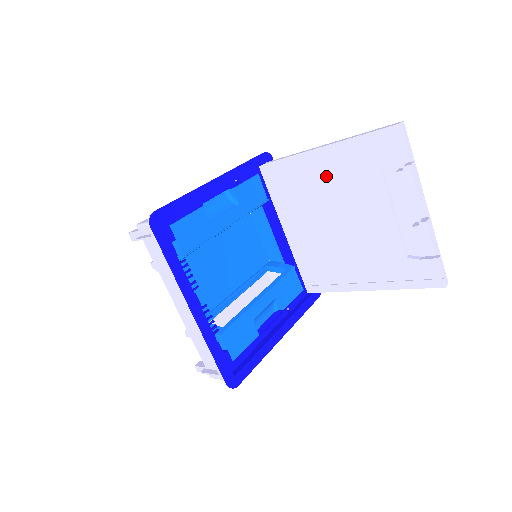
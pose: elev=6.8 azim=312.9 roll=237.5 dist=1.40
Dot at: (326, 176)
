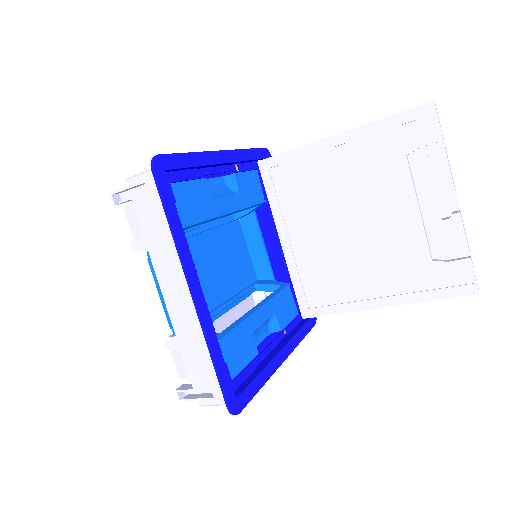
Dot at: (340, 168)
